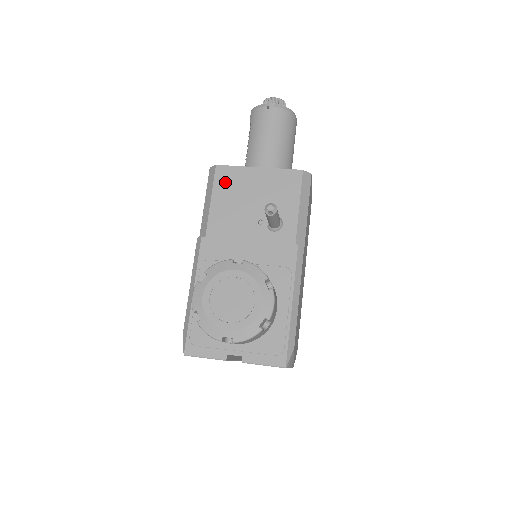
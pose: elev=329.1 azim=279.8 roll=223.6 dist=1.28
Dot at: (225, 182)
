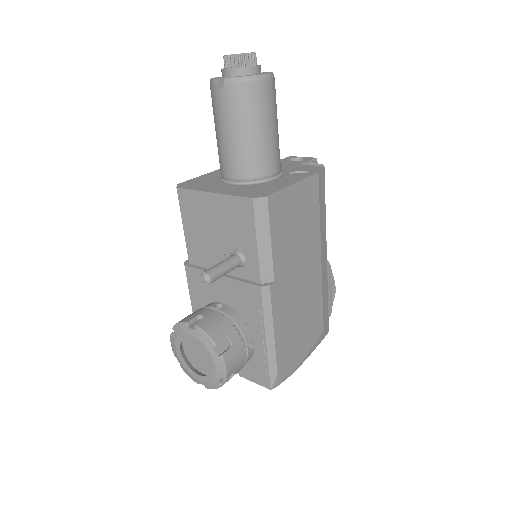
Dot at: (188, 208)
